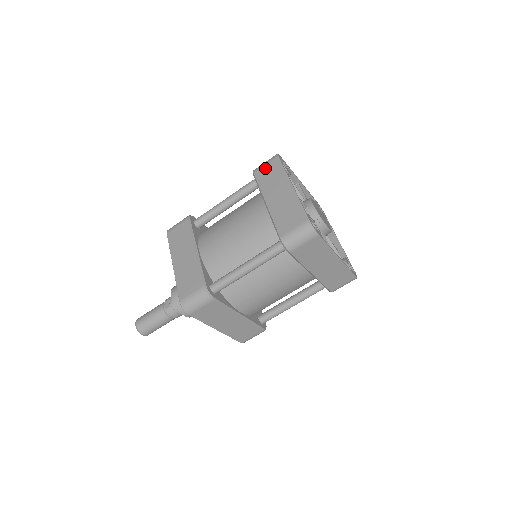
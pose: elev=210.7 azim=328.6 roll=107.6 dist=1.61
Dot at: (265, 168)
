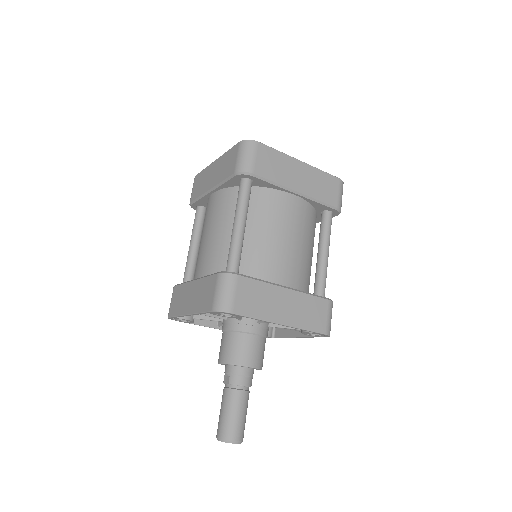
Dot at: (194, 190)
